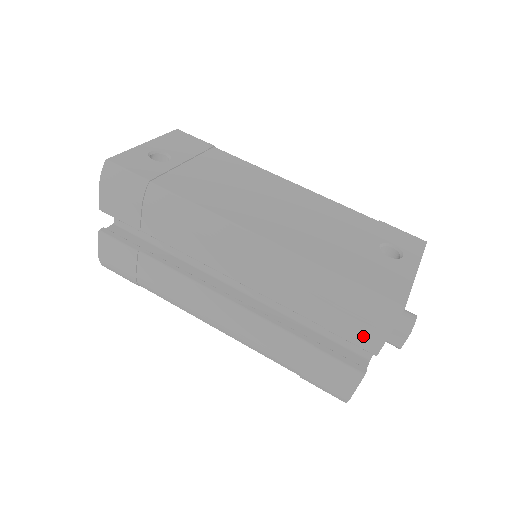
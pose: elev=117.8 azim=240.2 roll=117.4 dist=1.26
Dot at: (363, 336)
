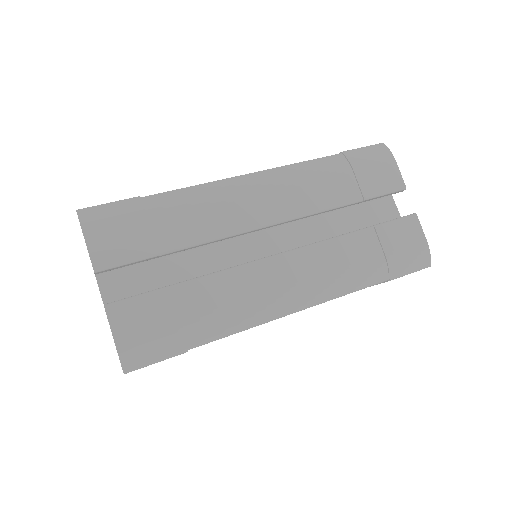
Dot at: (387, 179)
